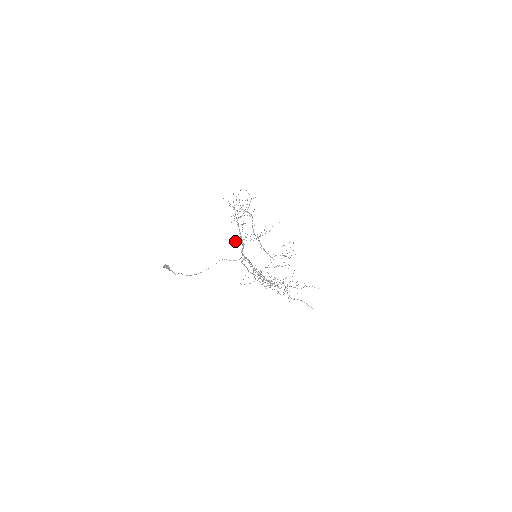
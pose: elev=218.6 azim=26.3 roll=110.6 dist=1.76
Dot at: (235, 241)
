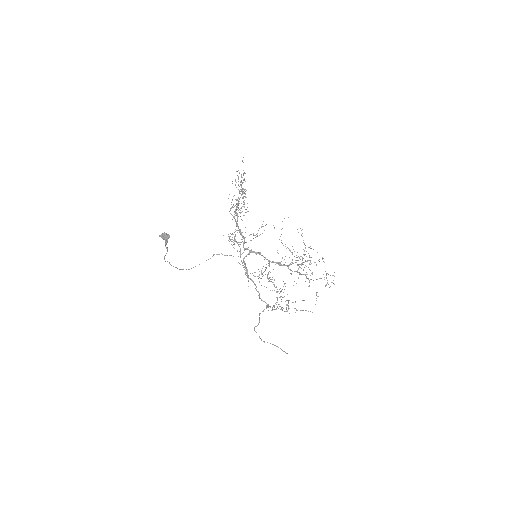
Dot at: occluded
